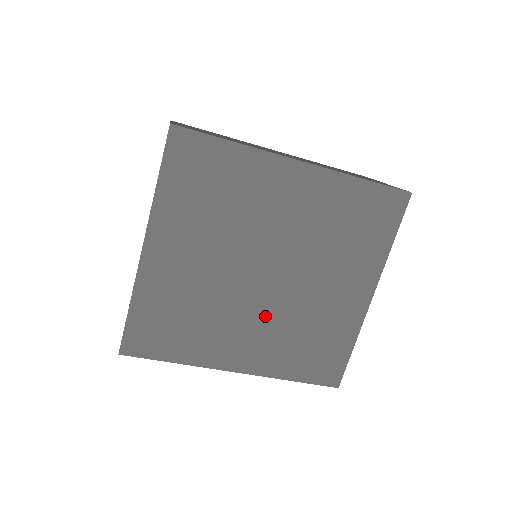
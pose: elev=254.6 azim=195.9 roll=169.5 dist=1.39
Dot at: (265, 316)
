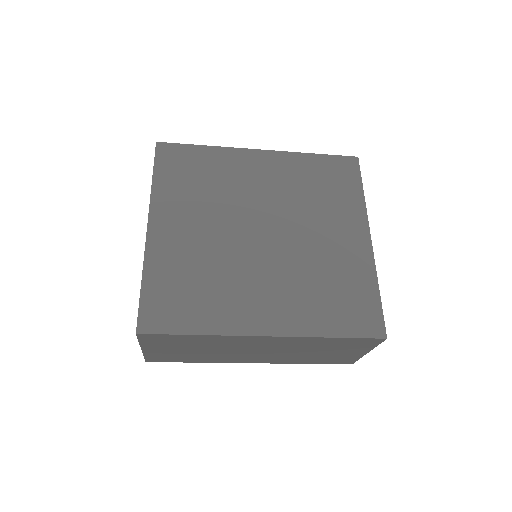
Dot at: (276, 271)
